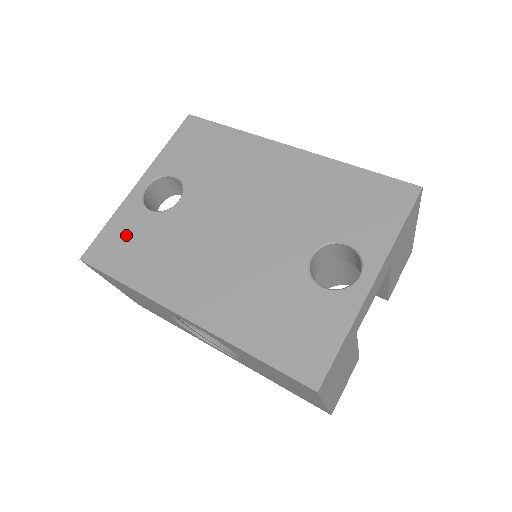
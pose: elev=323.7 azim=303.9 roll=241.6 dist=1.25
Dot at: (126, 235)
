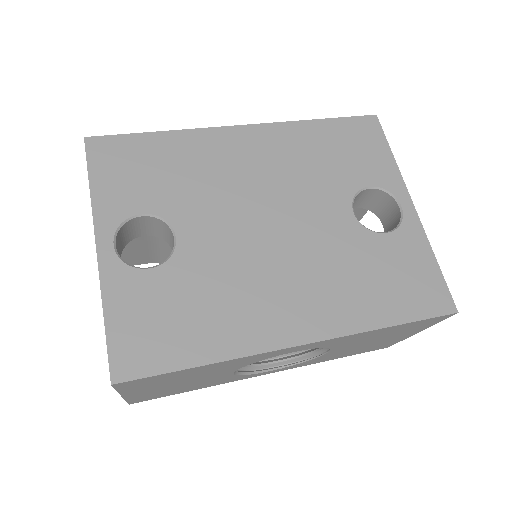
Dot at: (148, 313)
